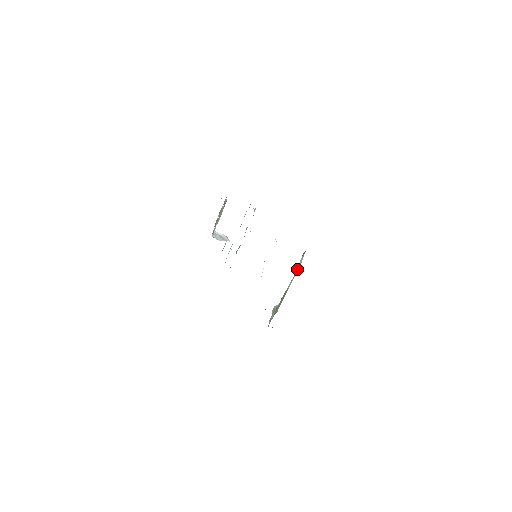
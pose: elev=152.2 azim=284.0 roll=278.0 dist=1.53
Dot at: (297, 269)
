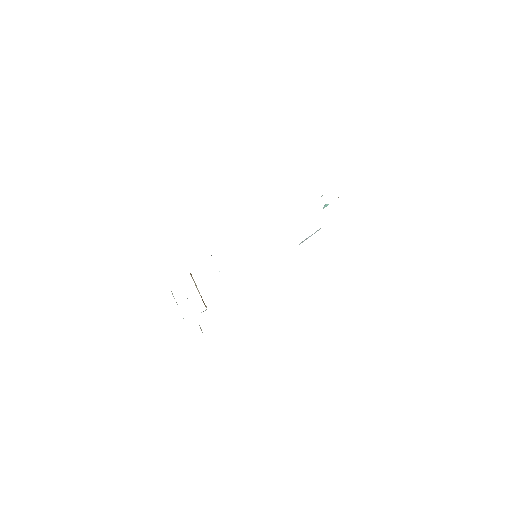
Dot at: occluded
